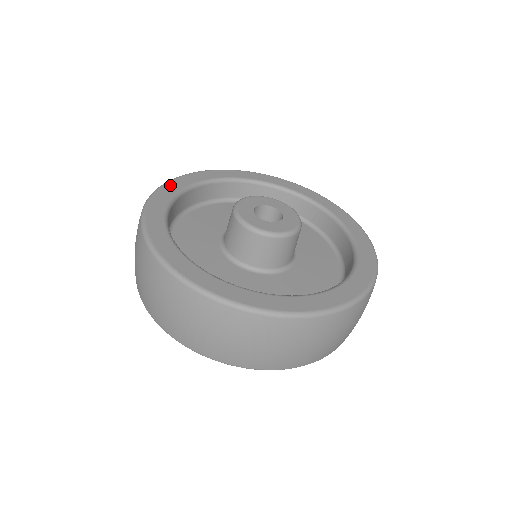
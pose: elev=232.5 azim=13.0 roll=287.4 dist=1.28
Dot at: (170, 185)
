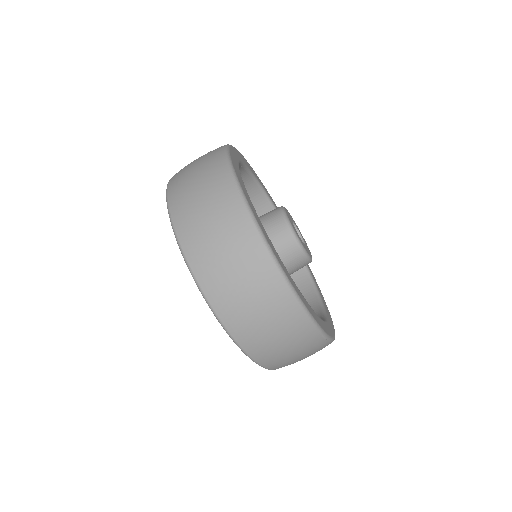
Dot at: occluded
